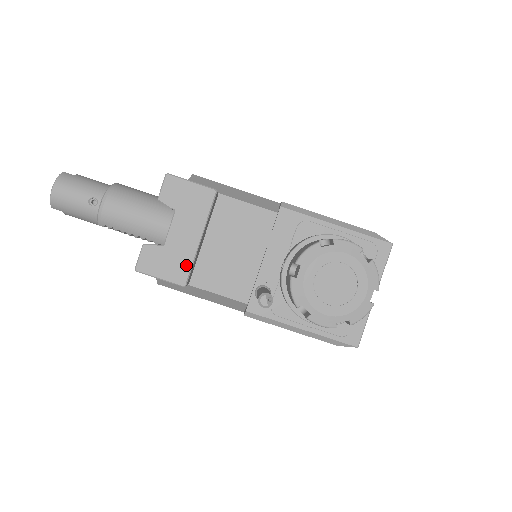
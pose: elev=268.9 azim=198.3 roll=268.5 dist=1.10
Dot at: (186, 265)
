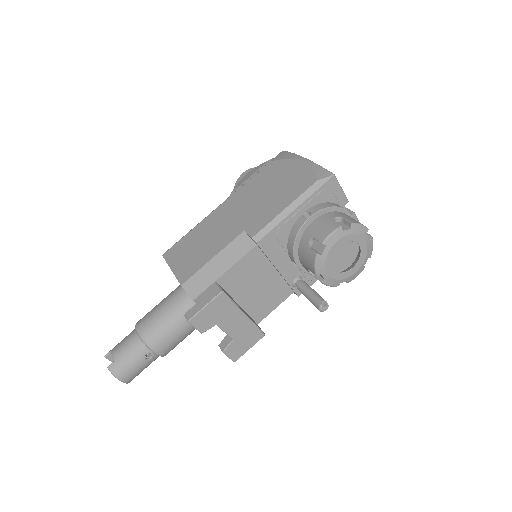
Dot at: (254, 330)
